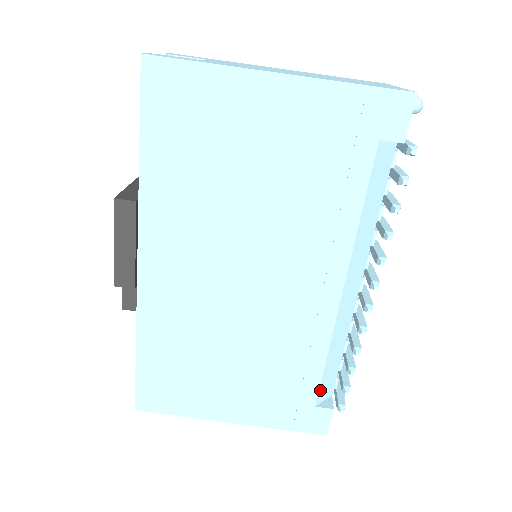
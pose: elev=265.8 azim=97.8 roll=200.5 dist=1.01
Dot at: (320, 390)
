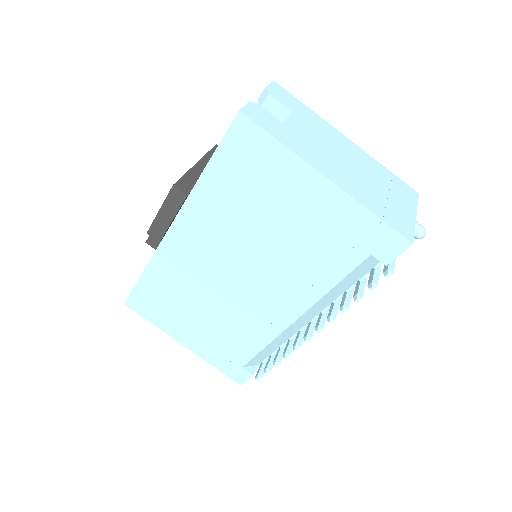
Dot at: (251, 361)
